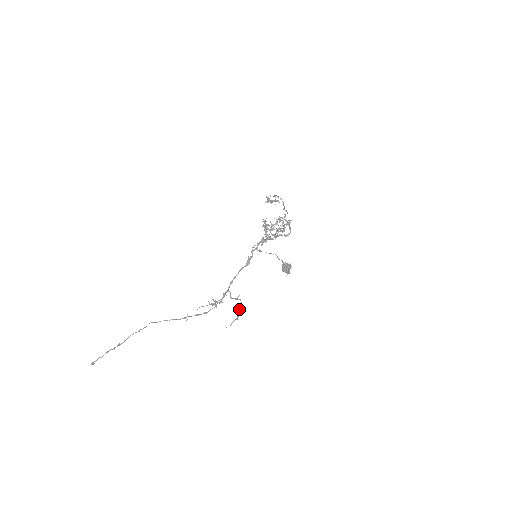
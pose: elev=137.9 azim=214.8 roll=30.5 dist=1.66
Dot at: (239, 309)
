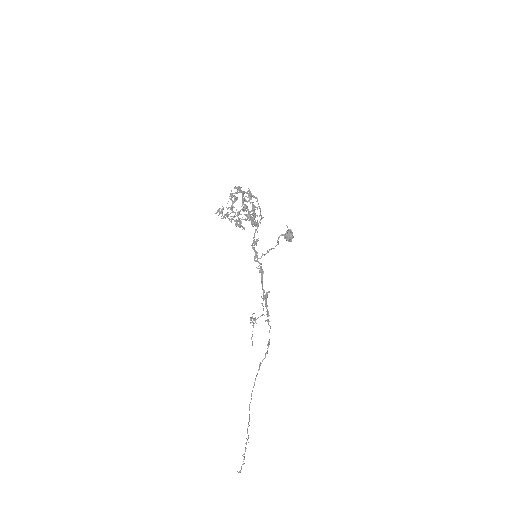
Dot at: occluded
